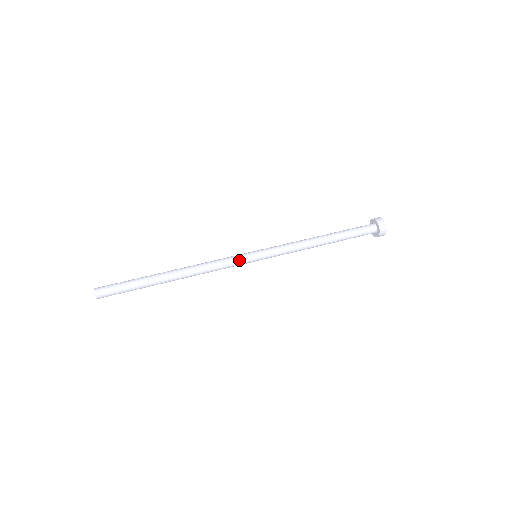
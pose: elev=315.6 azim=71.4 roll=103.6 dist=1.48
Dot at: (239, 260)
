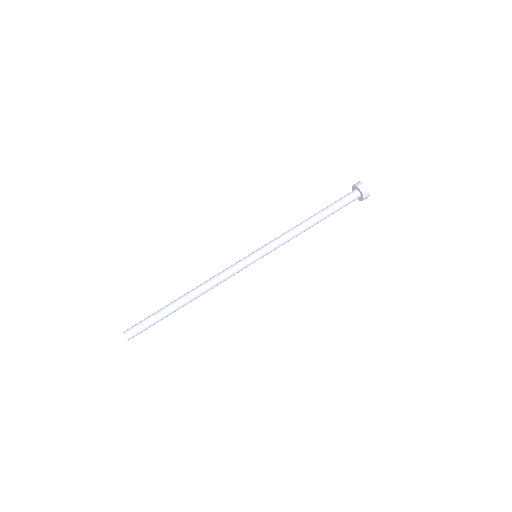
Dot at: (242, 266)
